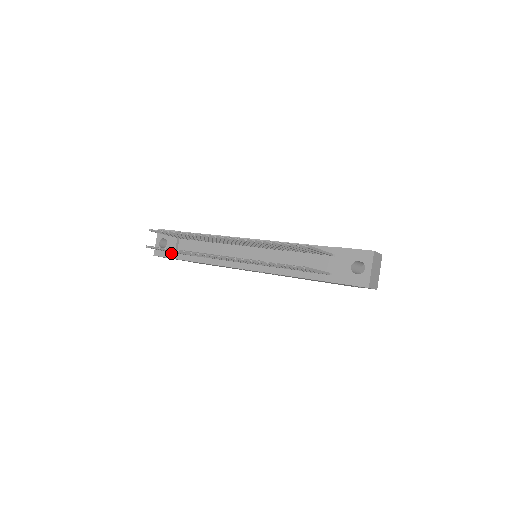
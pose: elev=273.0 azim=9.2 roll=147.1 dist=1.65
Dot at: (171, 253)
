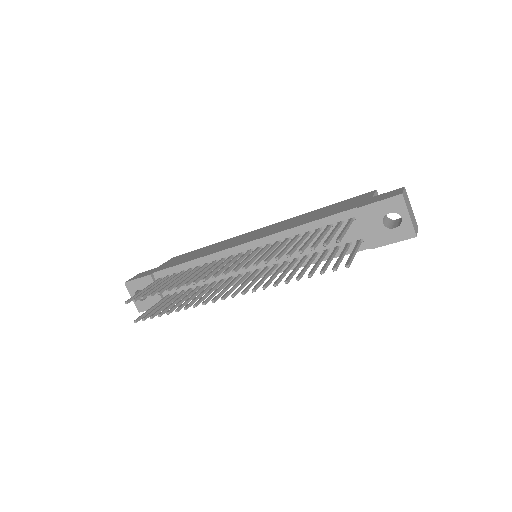
Dot at: (158, 301)
